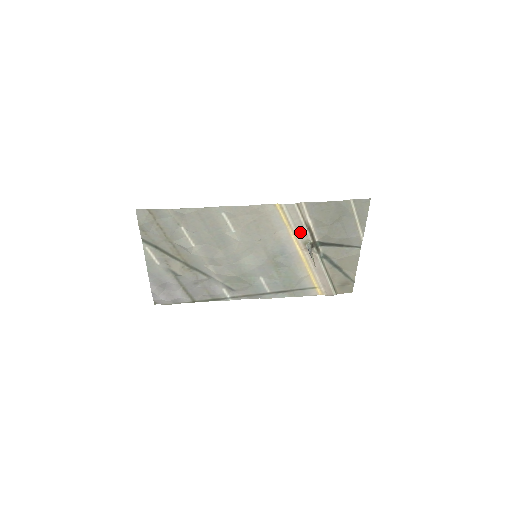
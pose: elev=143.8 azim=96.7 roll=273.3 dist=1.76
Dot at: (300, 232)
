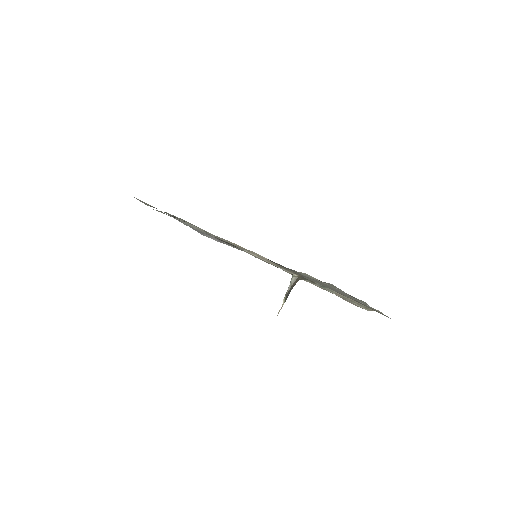
Dot at: (275, 266)
